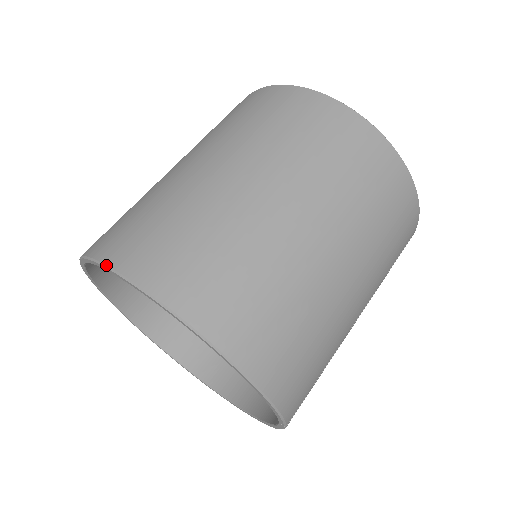
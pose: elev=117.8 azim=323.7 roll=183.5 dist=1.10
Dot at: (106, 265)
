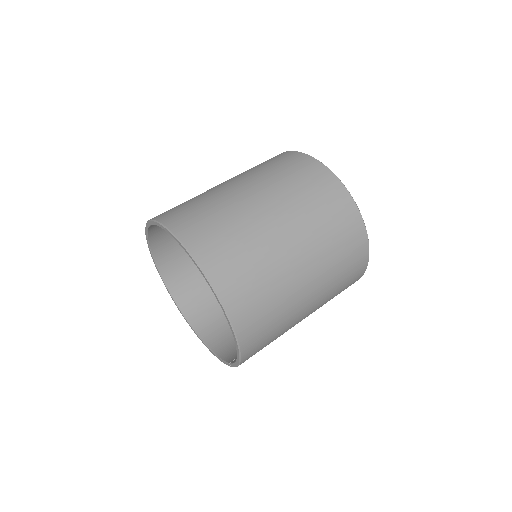
Dot at: (193, 257)
